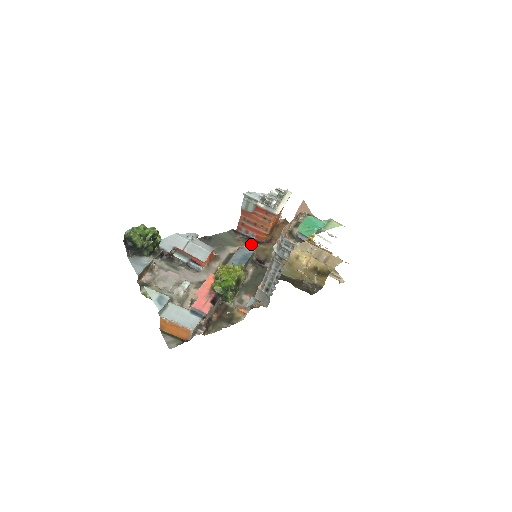
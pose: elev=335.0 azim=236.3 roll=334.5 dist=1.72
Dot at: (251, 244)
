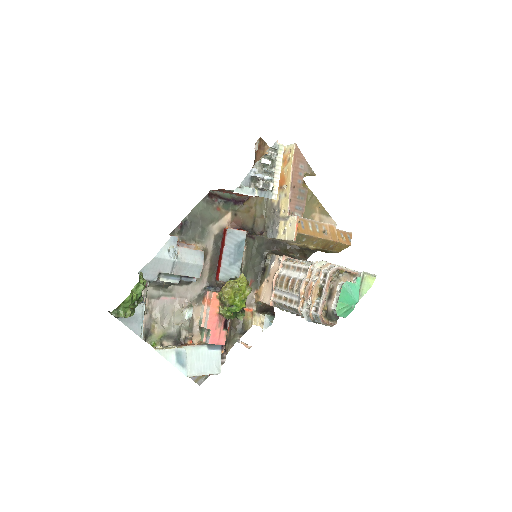
Dot at: (233, 207)
